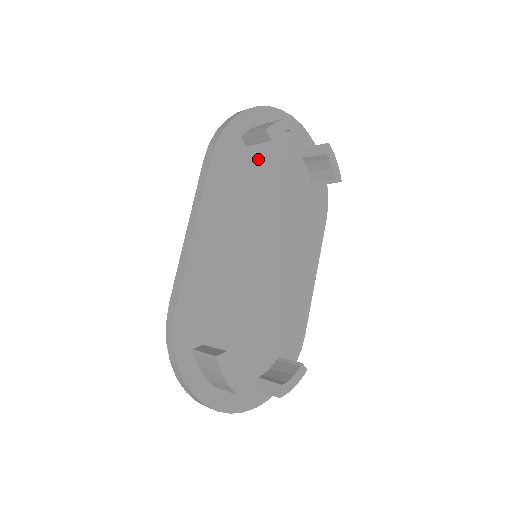
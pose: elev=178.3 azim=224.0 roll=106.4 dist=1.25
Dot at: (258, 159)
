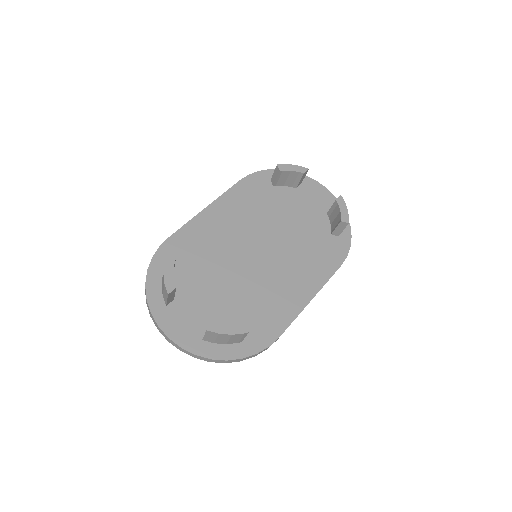
Dot at: (281, 196)
